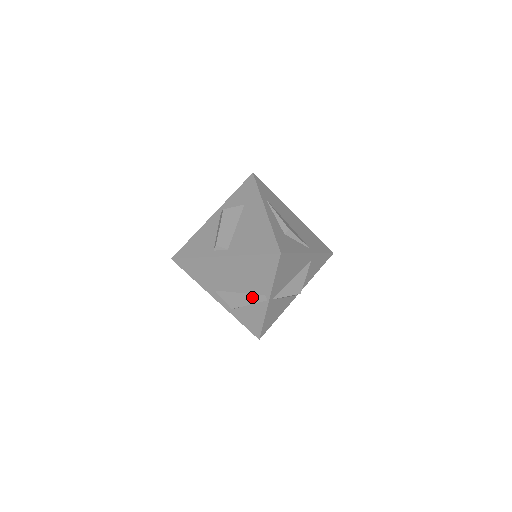
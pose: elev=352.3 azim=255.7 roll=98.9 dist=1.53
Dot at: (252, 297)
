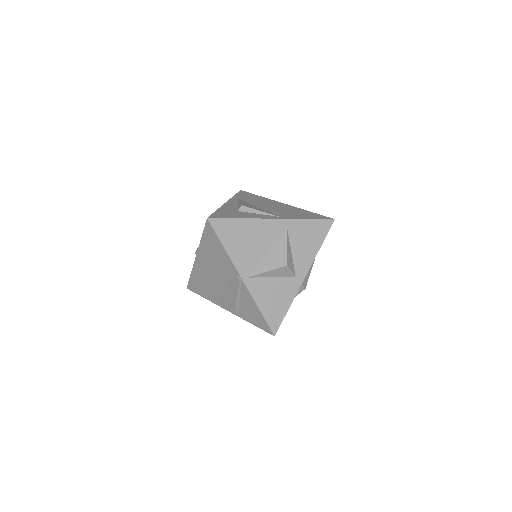
Dot at: (233, 285)
